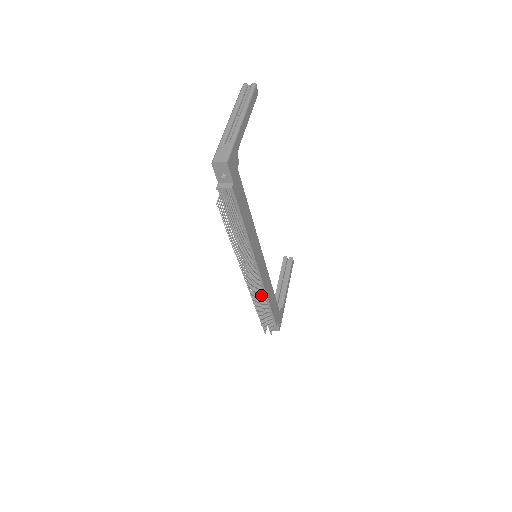
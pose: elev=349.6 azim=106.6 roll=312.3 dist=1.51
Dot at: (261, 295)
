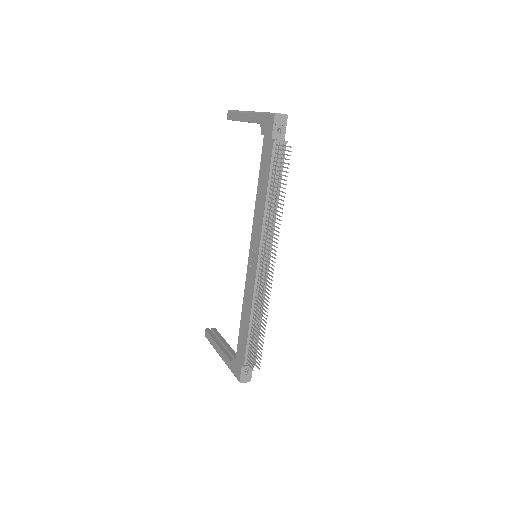
Dot at: (265, 299)
